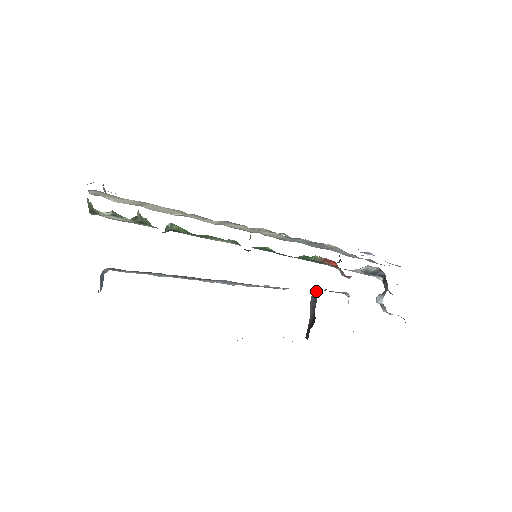
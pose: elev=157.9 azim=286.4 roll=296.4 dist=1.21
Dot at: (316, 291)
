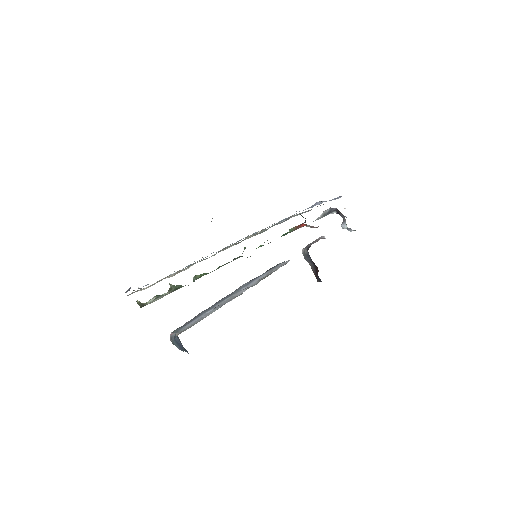
Dot at: (304, 249)
